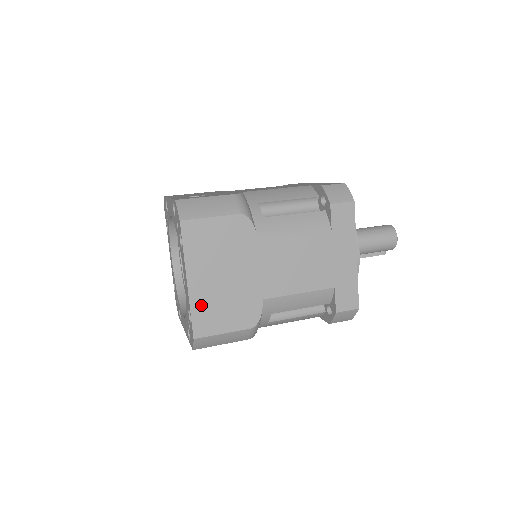
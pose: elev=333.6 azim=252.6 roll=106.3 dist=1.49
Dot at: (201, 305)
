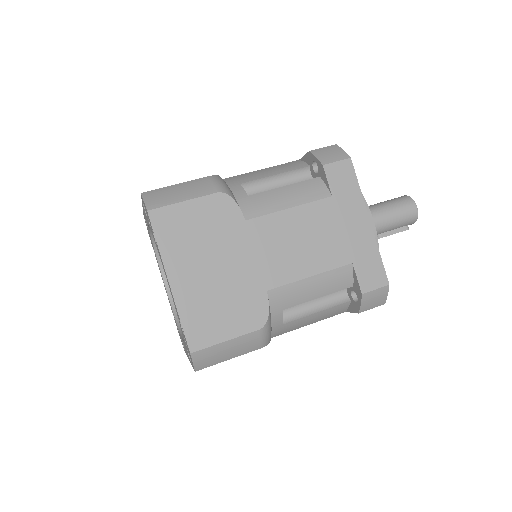
Dot at: (192, 309)
